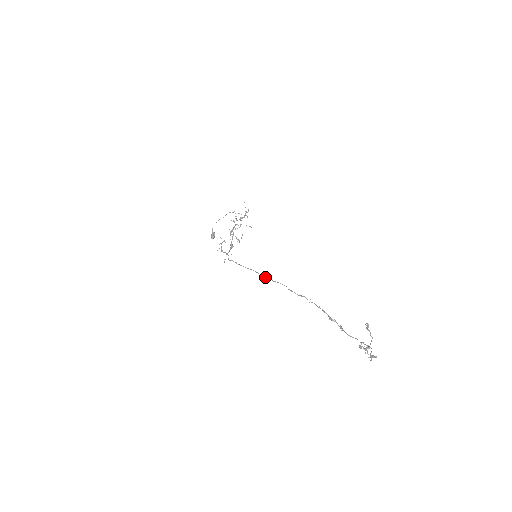
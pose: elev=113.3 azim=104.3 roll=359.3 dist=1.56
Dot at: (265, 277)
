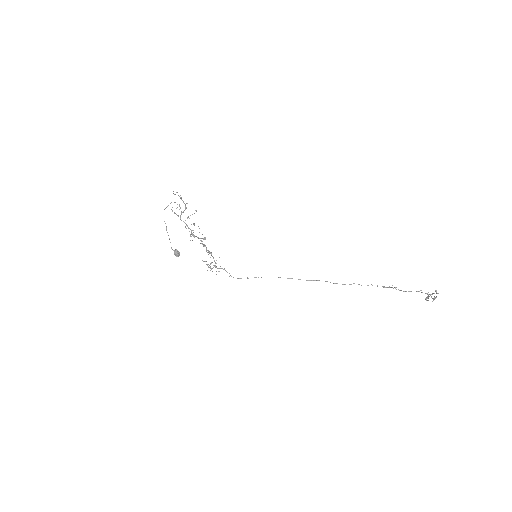
Dot at: occluded
